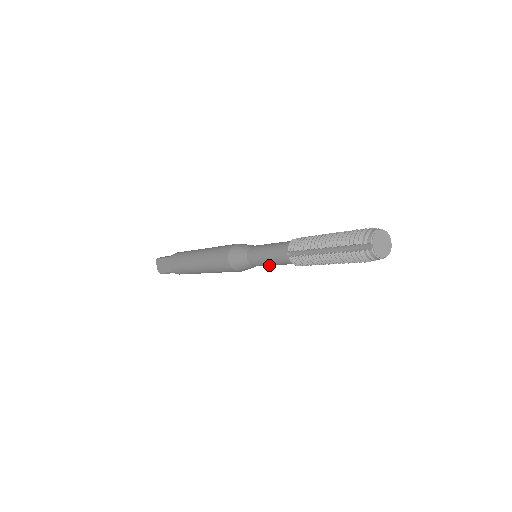
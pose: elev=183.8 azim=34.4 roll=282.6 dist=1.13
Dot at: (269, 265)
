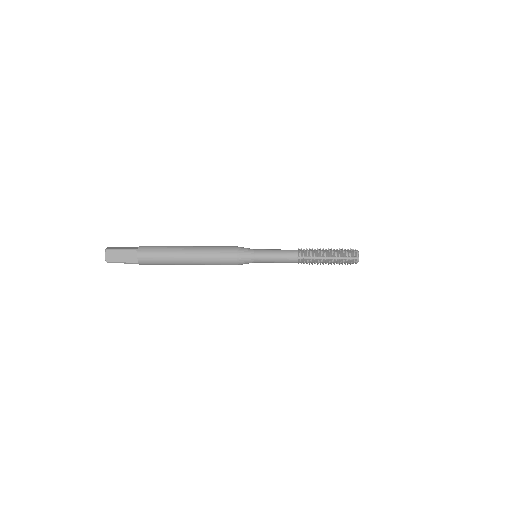
Dot at: occluded
